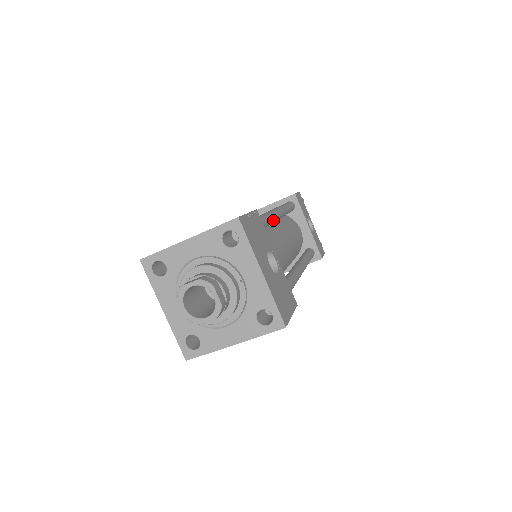
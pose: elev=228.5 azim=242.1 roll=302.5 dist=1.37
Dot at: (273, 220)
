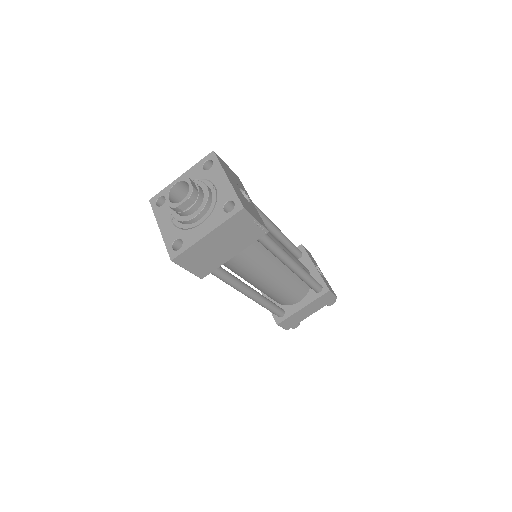
Dot at: (265, 217)
